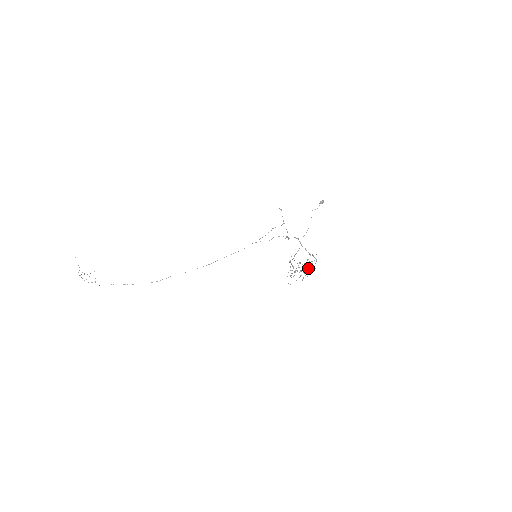
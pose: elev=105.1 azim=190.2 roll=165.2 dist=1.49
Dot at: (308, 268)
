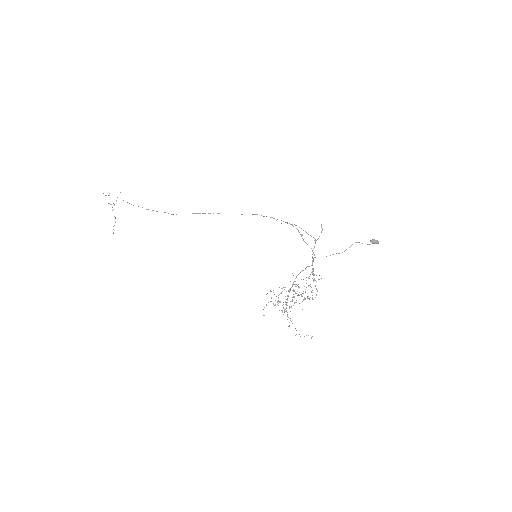
Dot at: occluded
